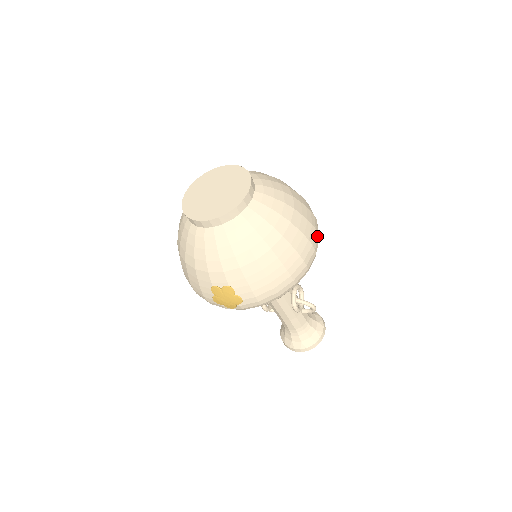
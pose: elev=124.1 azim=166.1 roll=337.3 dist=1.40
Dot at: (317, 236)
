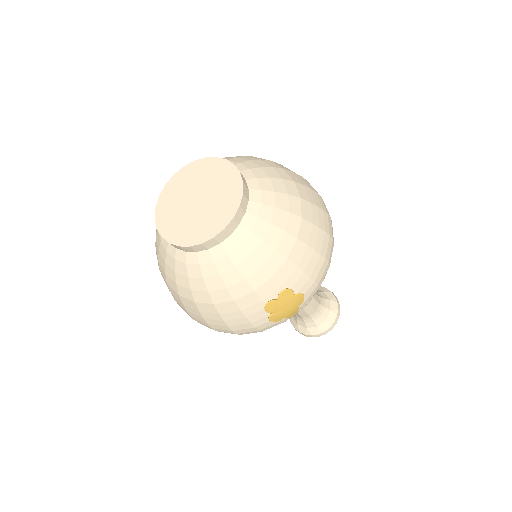
Dot at: occluded
